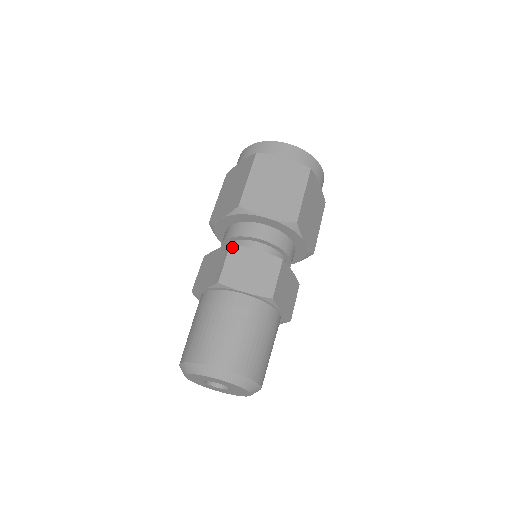
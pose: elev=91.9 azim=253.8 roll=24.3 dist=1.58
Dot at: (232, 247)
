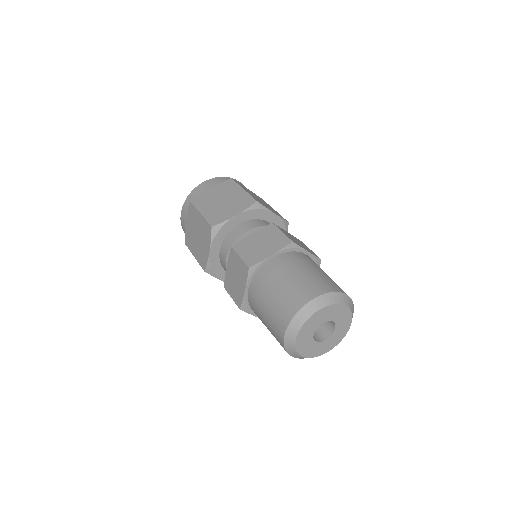
Dot at: (234, 247)
